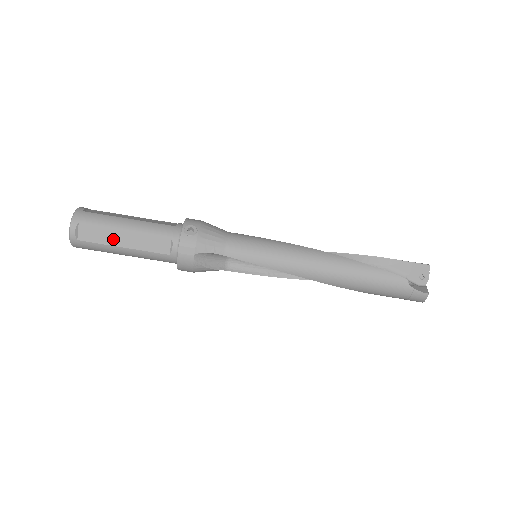
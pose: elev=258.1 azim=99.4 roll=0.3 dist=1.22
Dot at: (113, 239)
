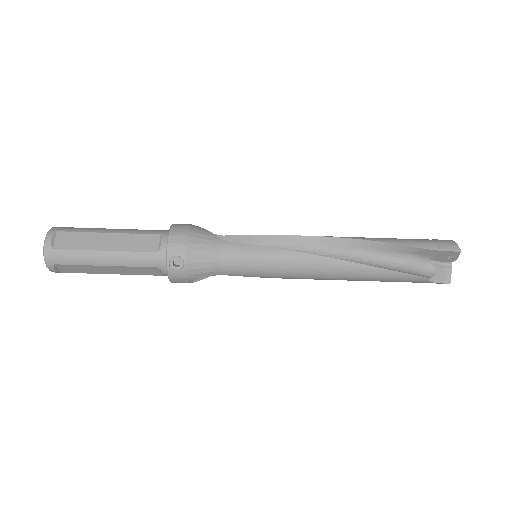
Dot at: (97, 271)
